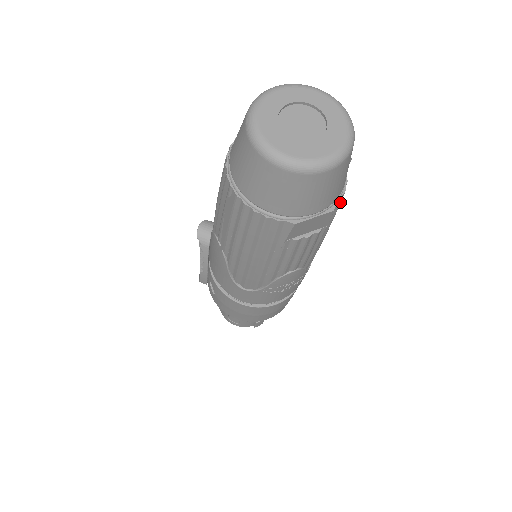
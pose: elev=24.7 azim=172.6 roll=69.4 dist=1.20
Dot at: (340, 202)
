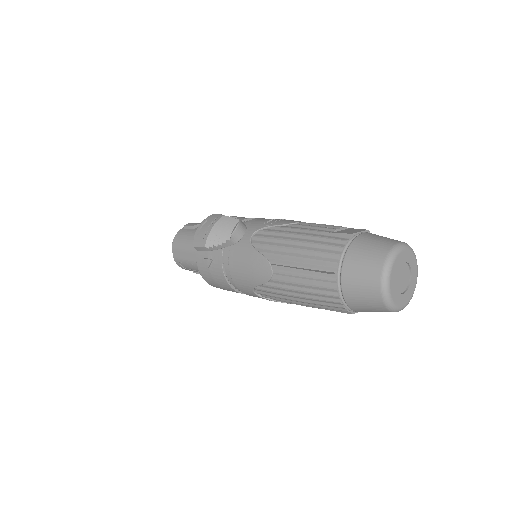
Dot at: occluded
